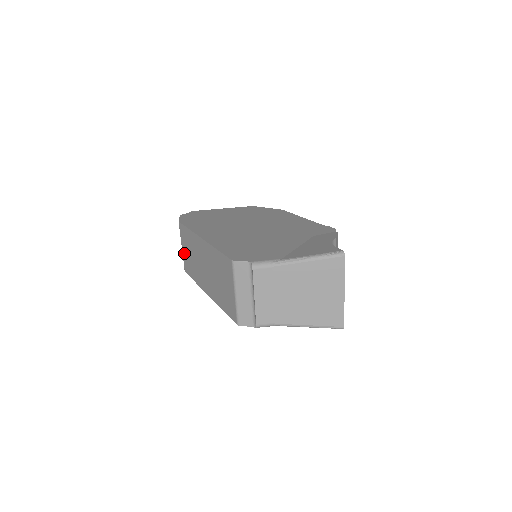
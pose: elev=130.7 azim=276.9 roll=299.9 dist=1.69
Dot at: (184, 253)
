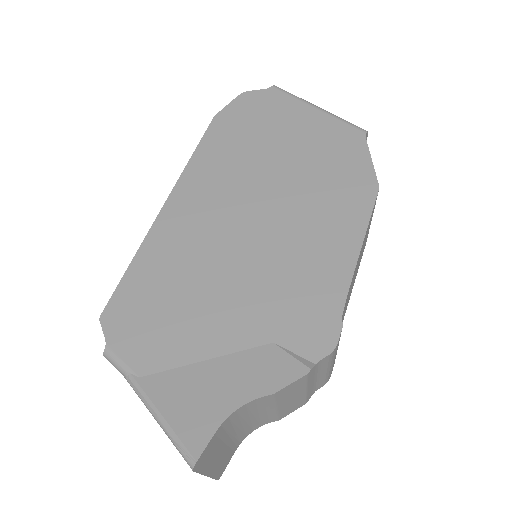
Dot at: occluded
